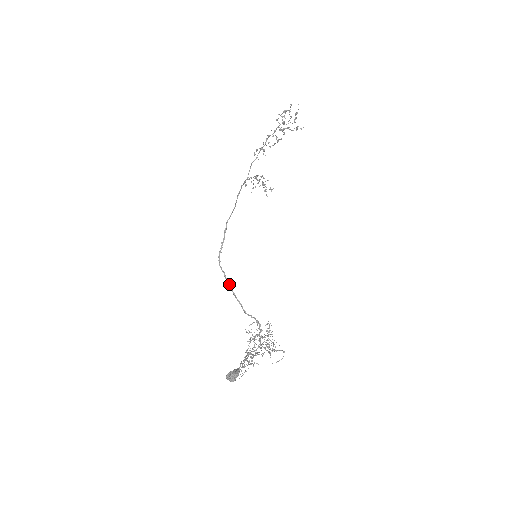
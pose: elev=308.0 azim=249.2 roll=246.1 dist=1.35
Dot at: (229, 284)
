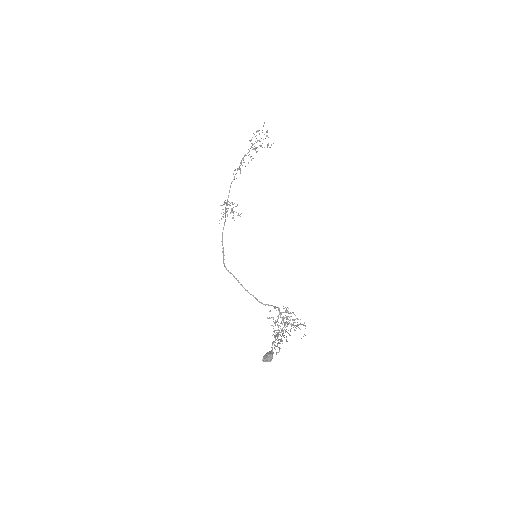
Dot at: occluded
